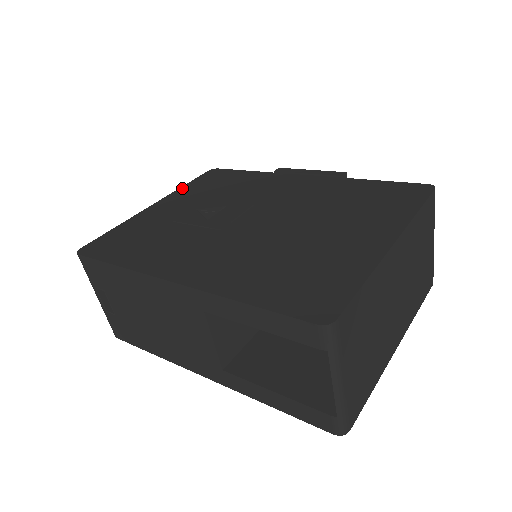
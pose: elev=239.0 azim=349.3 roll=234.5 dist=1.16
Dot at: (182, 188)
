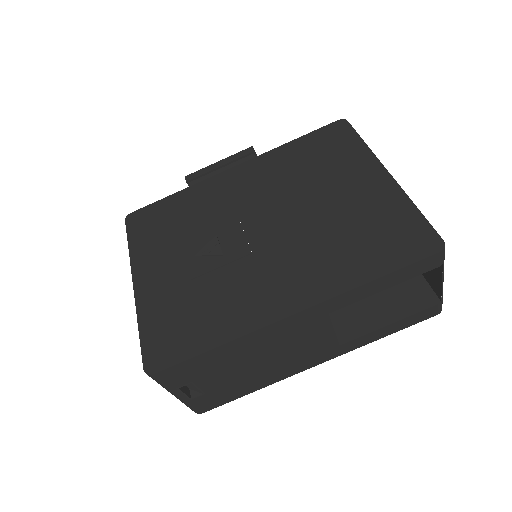
Dot at: (132, 251)
